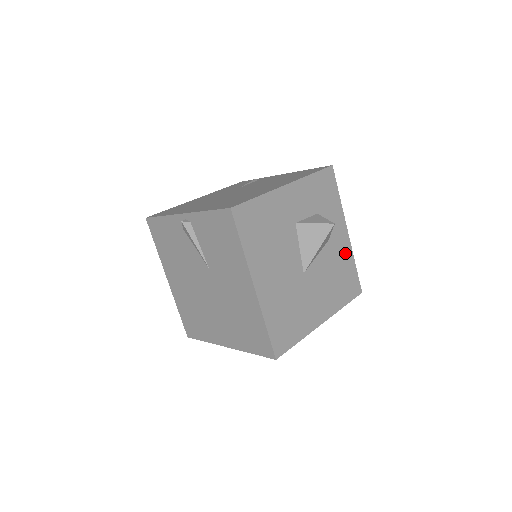
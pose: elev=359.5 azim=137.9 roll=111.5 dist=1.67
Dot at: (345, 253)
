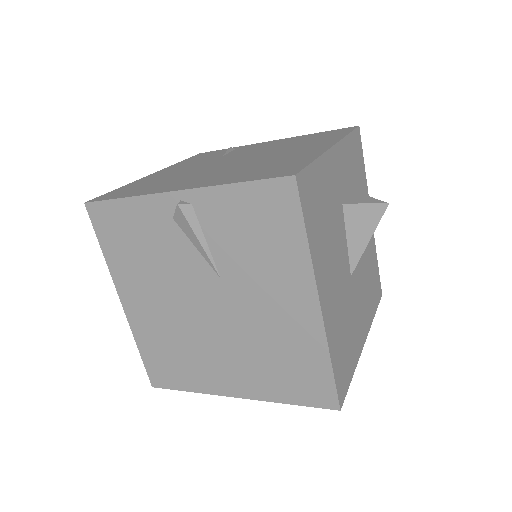
Dot at: (371, 245)
